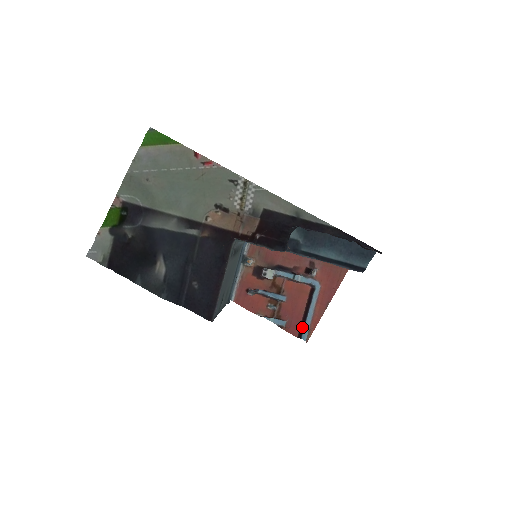
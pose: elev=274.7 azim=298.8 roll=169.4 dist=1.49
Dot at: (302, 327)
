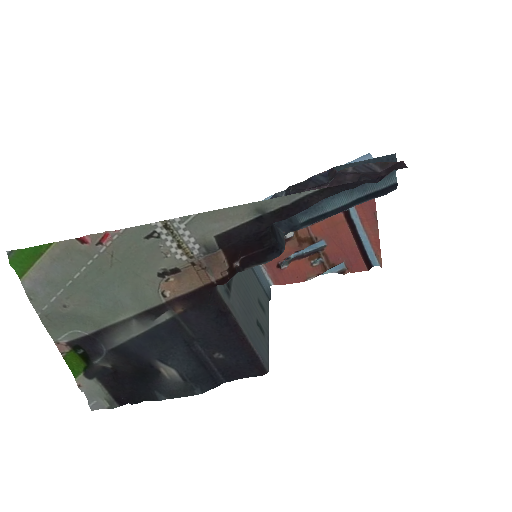
Dot at: (365, 256)
